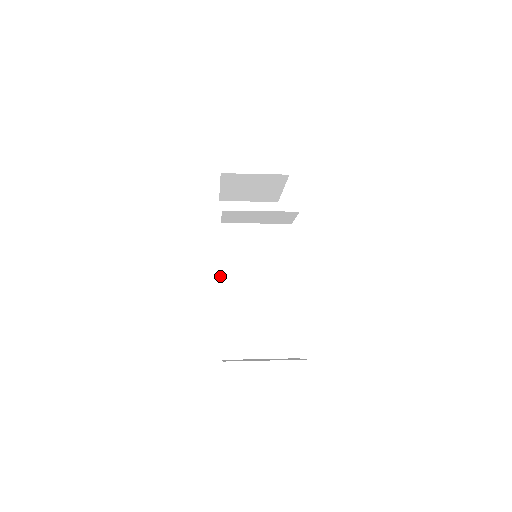
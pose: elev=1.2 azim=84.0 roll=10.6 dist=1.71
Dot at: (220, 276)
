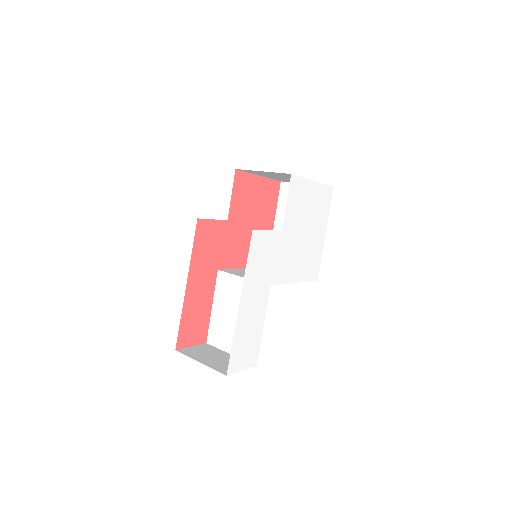
Dot at: occluded
